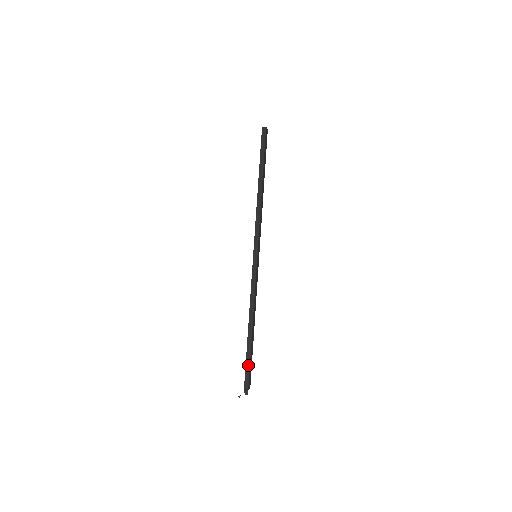
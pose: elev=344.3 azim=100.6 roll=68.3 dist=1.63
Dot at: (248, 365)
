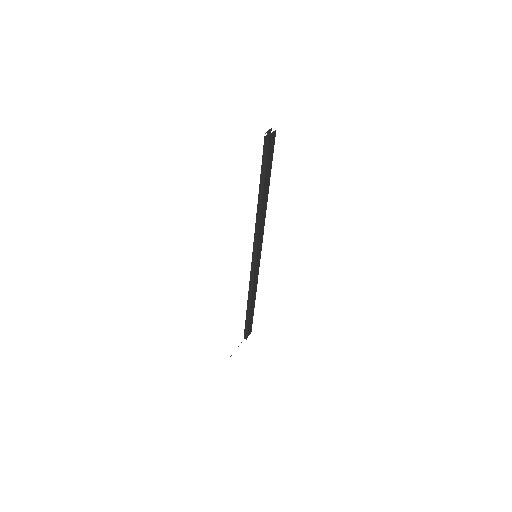
Dot at: (247, 325)
